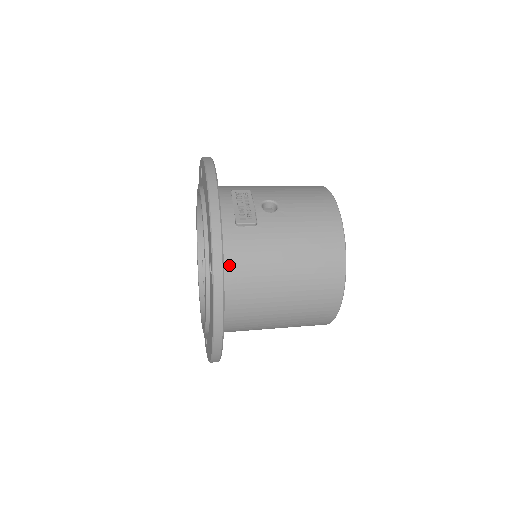
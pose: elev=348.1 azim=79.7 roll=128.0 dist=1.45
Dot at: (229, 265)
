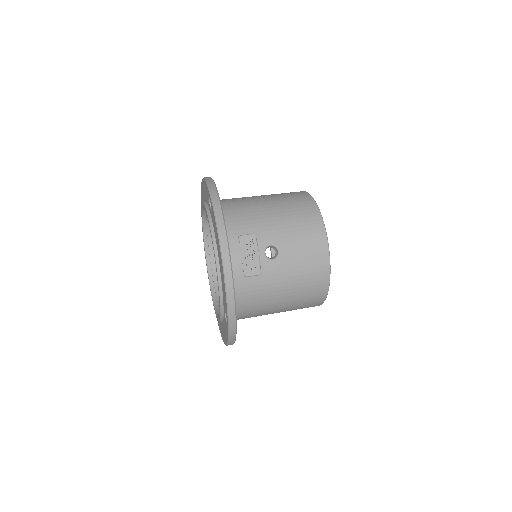
Dot at: (238, 304)
